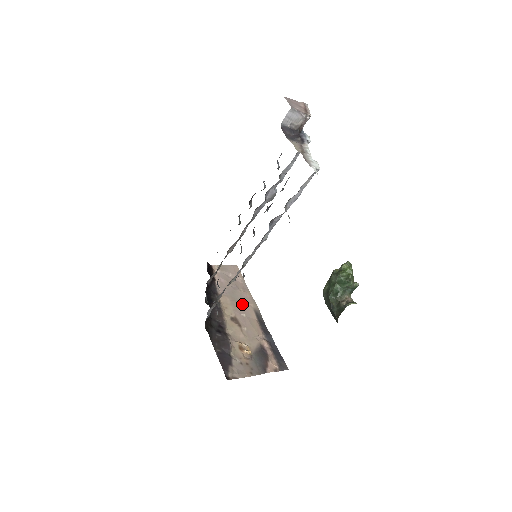
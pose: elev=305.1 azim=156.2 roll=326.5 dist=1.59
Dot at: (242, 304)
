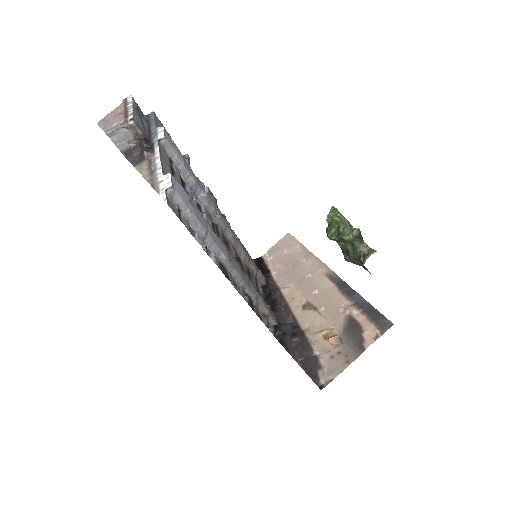
Dot at: (309, 279)
